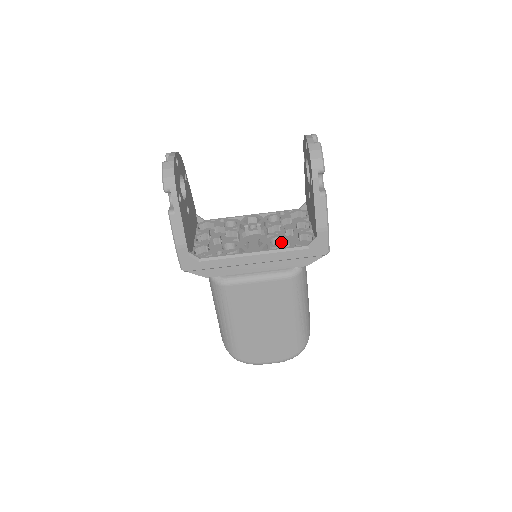
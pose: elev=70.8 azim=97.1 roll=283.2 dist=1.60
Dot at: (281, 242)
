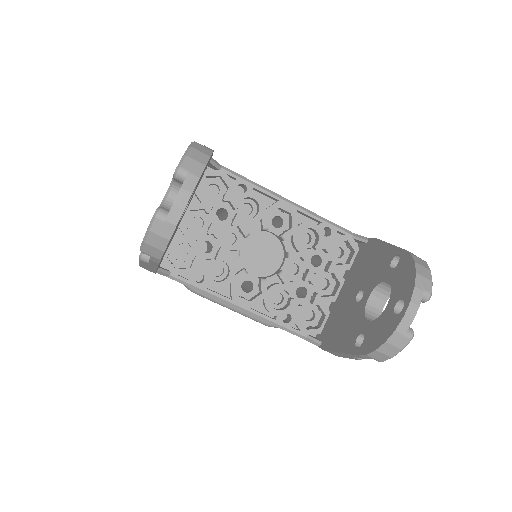
Dot at: (287, 293)
